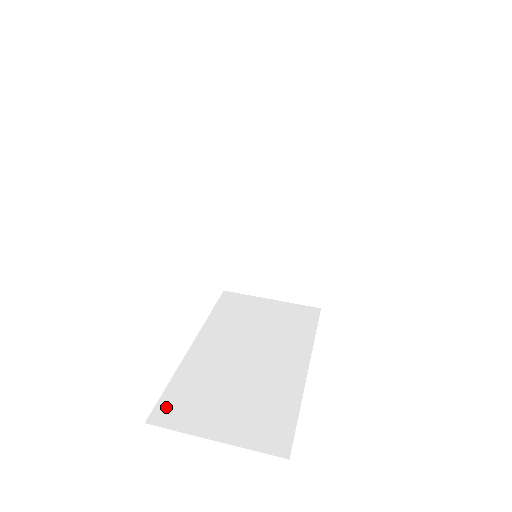
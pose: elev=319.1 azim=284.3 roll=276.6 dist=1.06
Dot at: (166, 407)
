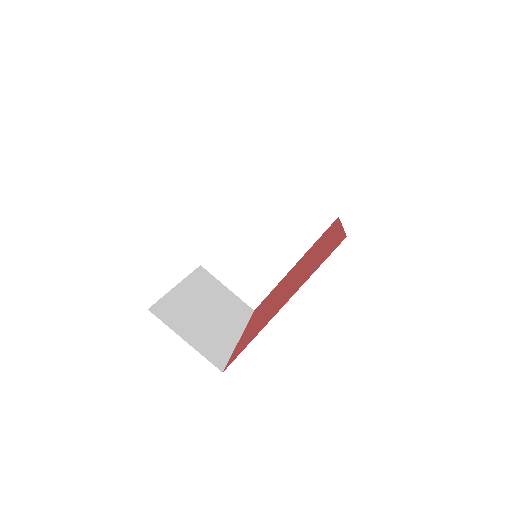
Dot at: (212, 260)
